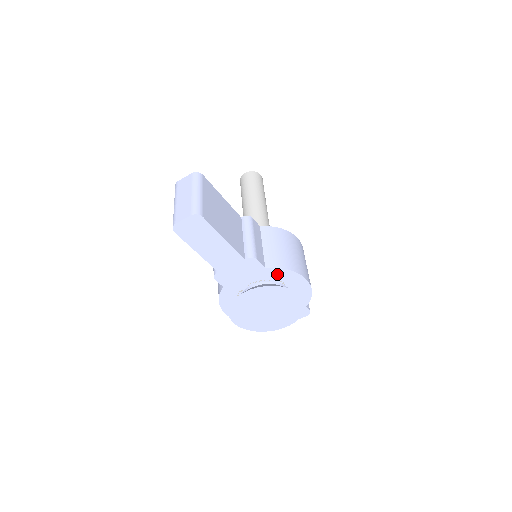
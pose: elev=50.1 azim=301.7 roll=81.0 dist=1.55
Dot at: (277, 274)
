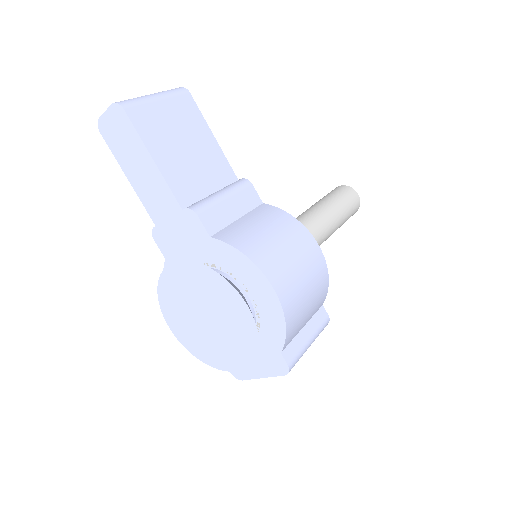
Dot at: (228, 257)
